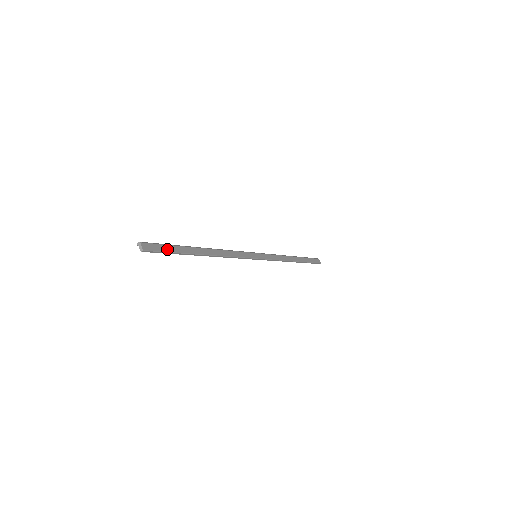
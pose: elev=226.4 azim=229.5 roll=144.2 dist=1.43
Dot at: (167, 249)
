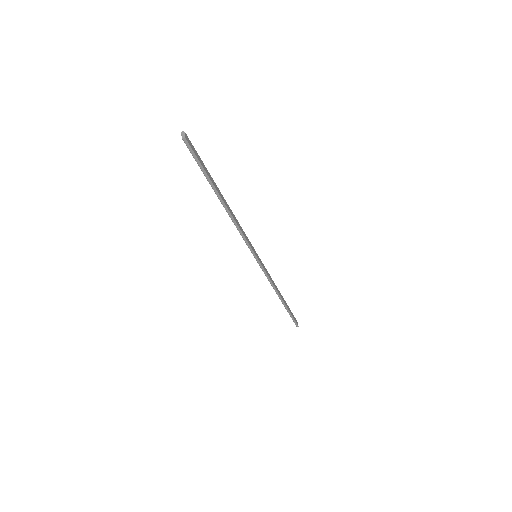
Dot at: (200, 161)
